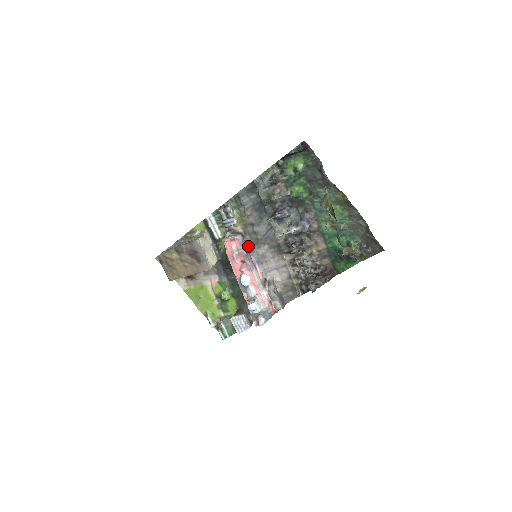
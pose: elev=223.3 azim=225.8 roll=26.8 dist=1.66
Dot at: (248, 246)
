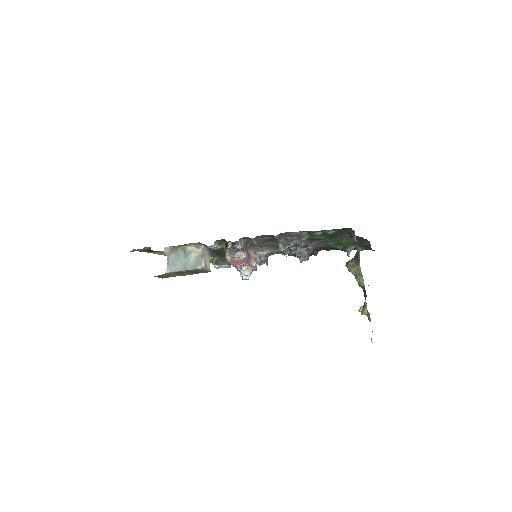
Dot at: (247, 249)
